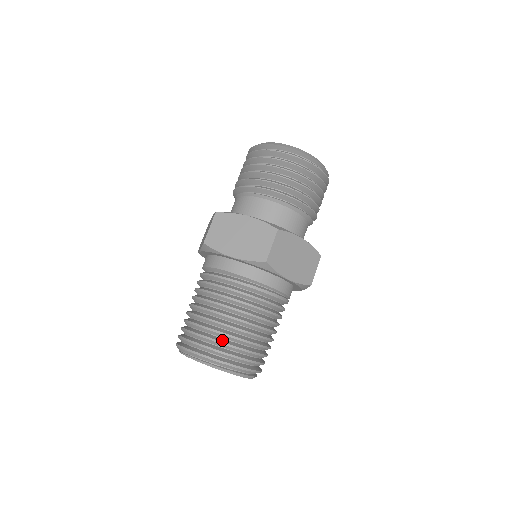
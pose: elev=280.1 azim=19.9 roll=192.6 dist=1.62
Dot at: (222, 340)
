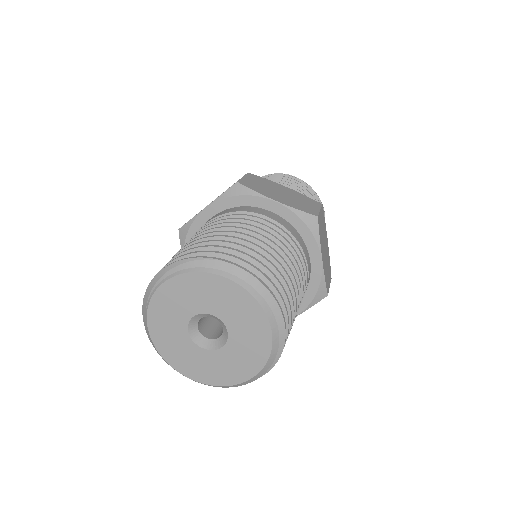
Dot at: (262, 265)
